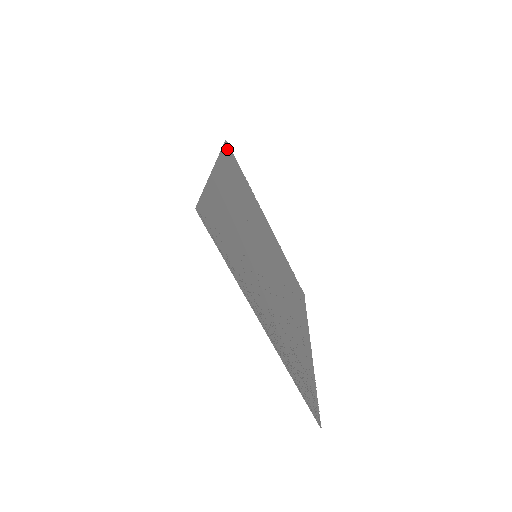
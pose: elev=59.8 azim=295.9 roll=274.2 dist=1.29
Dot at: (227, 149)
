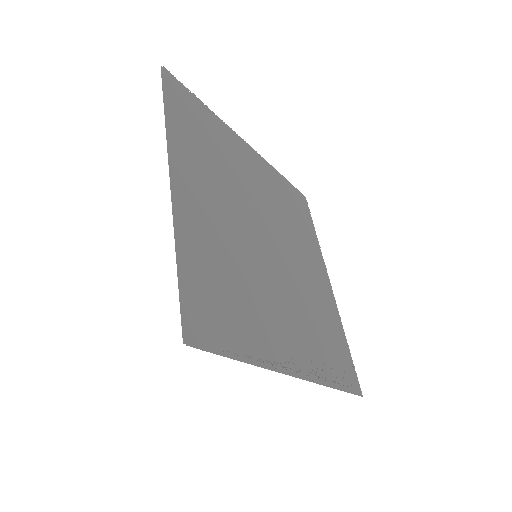
Dot at: occluded
